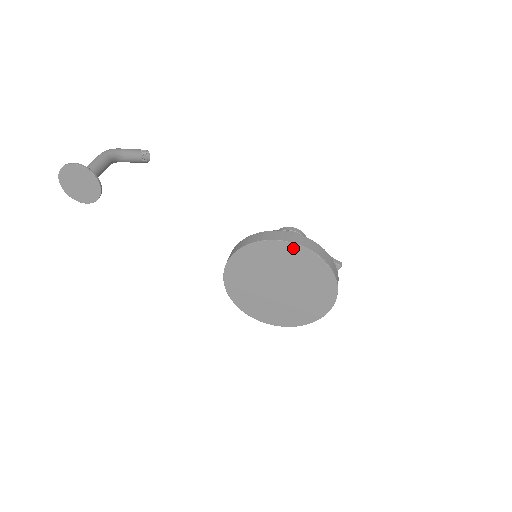
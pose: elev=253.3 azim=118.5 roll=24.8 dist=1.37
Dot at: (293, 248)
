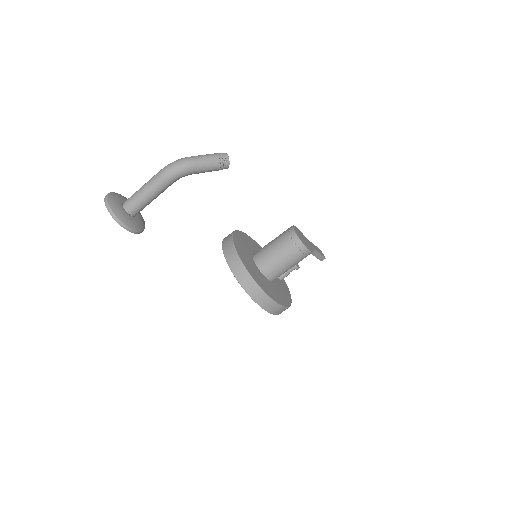
Dot at: occluded
